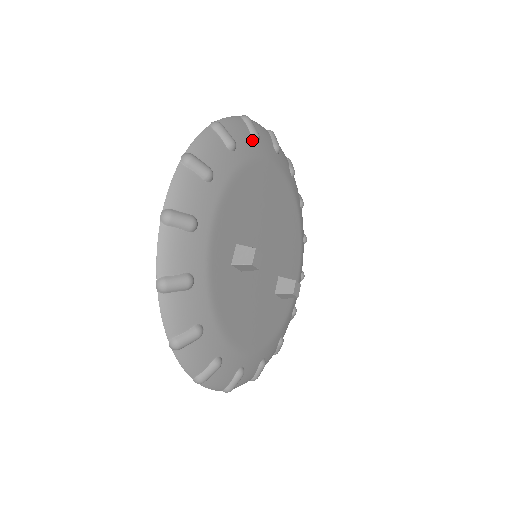
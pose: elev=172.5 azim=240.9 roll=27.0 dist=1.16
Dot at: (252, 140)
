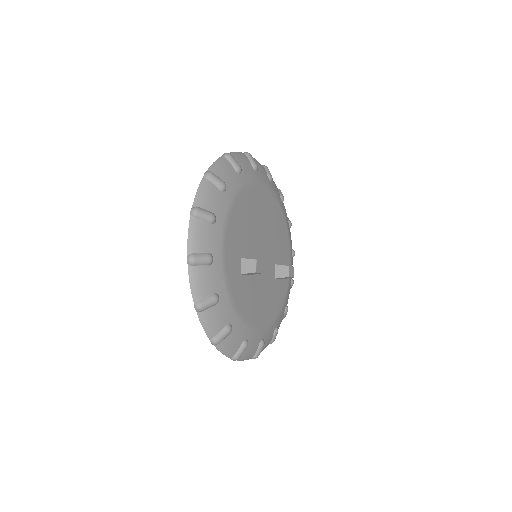
Dot at: (236, 173)
